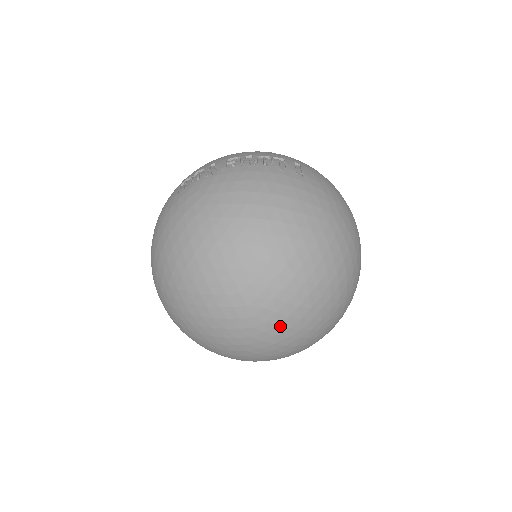
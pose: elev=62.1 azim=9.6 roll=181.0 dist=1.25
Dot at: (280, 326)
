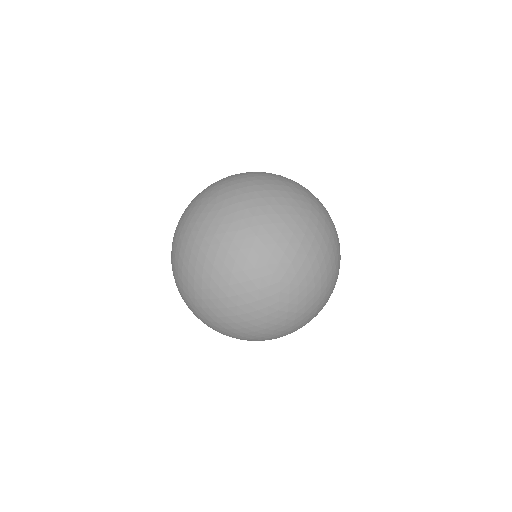
Dot at: (226, 217)
